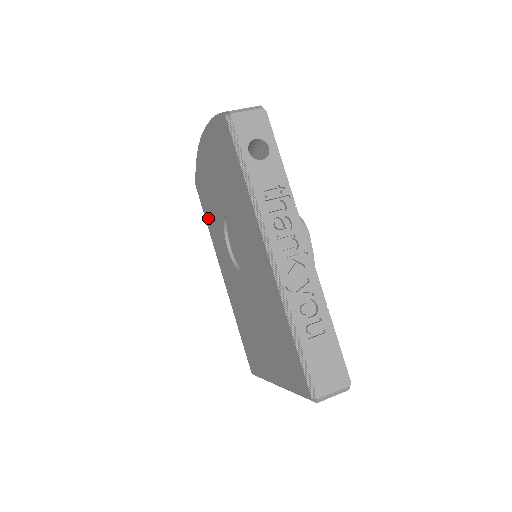
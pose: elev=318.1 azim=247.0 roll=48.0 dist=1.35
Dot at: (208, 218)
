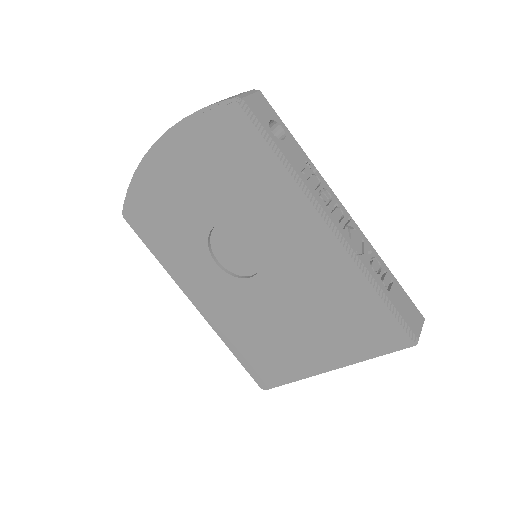
Dot at: (159, 246)
